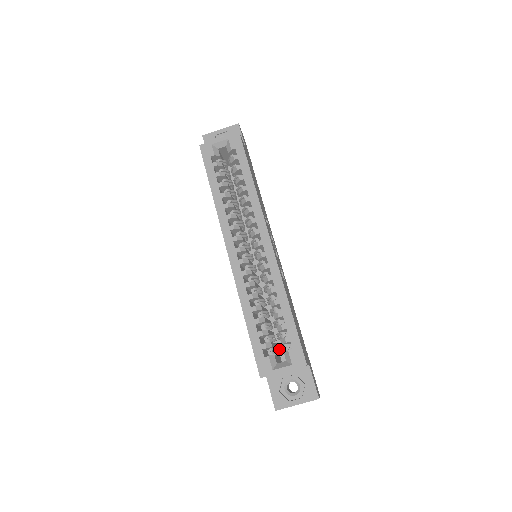
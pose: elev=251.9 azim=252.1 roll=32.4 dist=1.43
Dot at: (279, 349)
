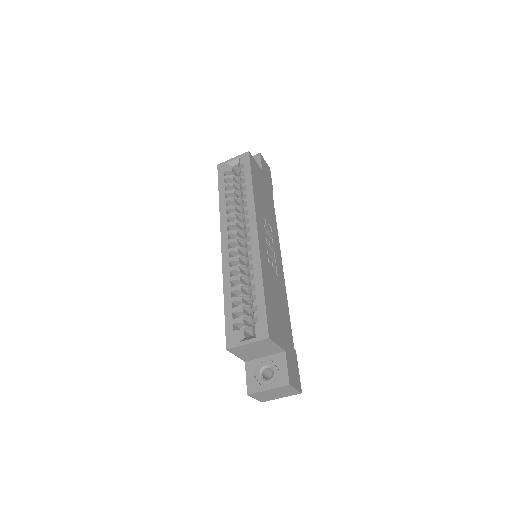
Dot at: occluded
